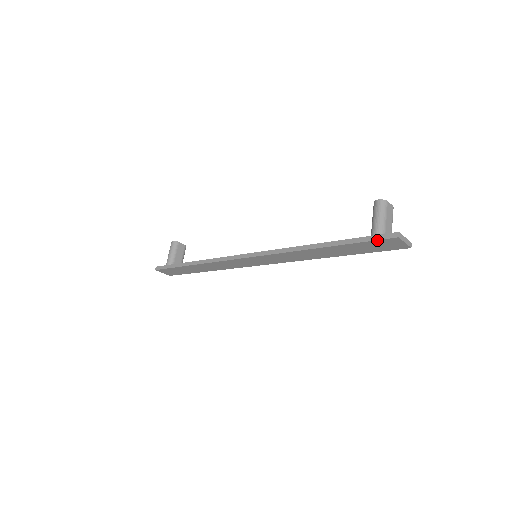
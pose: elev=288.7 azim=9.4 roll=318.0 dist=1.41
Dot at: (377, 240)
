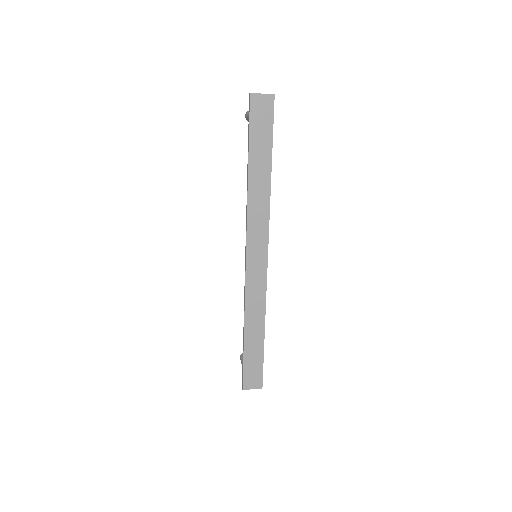
Dot at: (250, 114)
